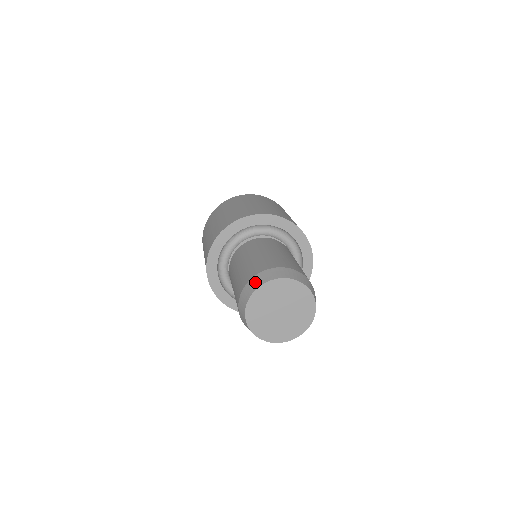
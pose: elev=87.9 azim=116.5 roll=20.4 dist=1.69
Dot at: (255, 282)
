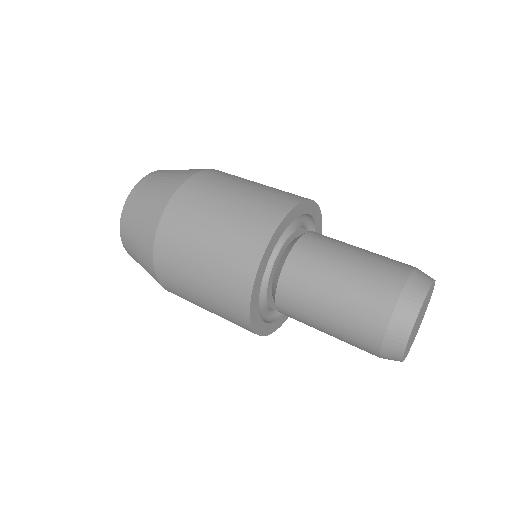
Dot at: (404, 318)
